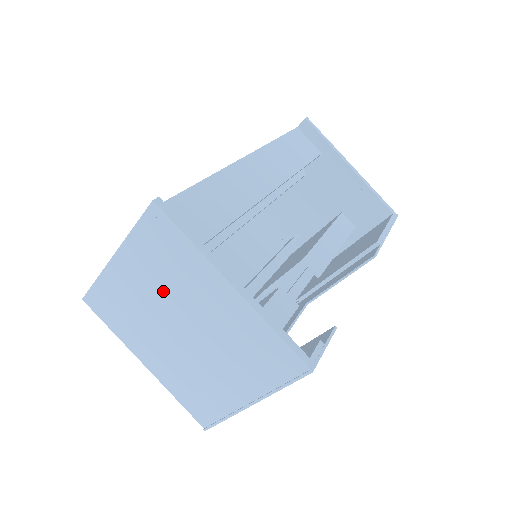
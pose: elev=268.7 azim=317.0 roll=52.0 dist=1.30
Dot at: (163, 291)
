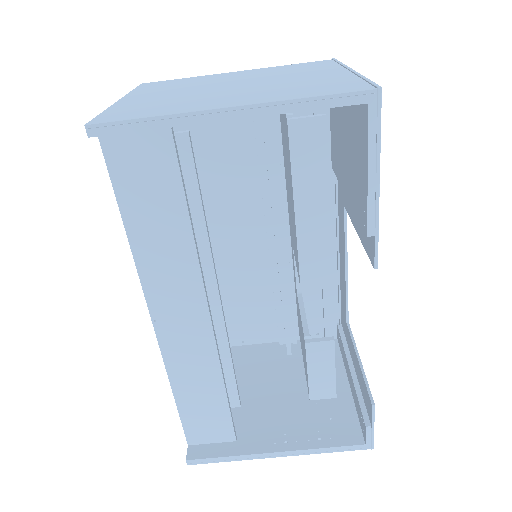
Dot at: occluded
